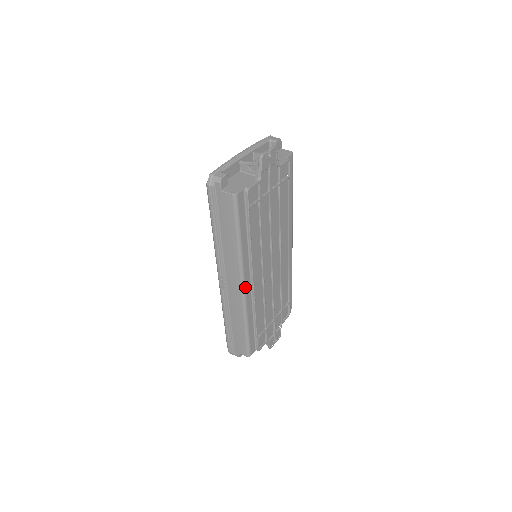
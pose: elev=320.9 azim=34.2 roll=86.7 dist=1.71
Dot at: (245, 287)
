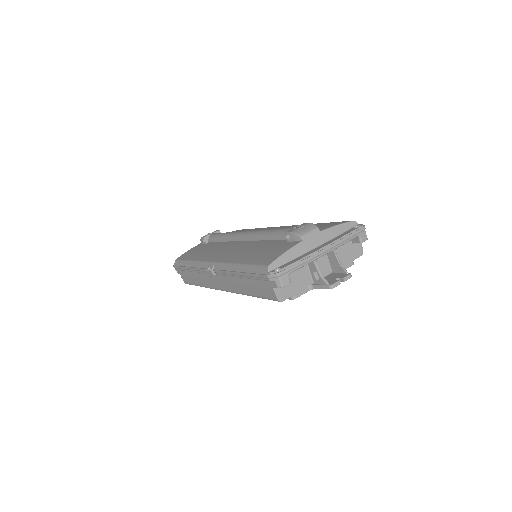
Dot at: occluded
